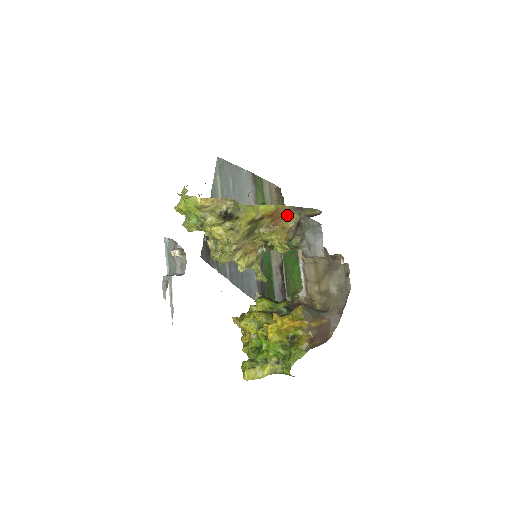
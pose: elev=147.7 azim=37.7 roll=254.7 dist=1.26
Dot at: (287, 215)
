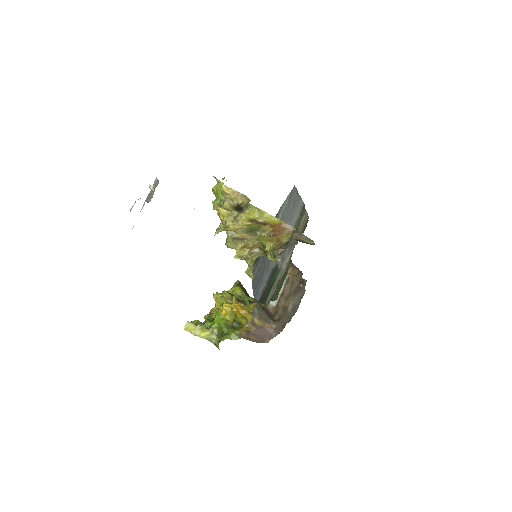
Dot at: (286, 232)
